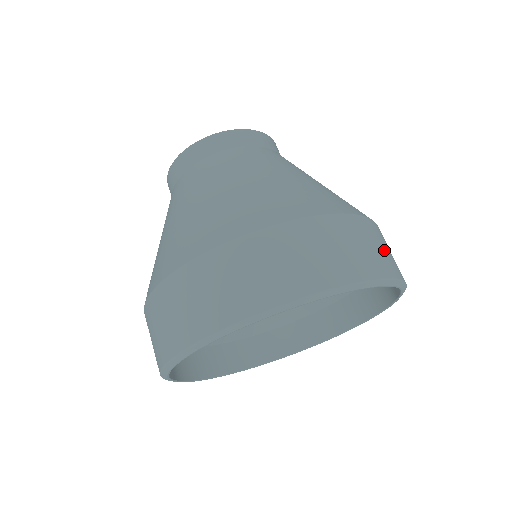
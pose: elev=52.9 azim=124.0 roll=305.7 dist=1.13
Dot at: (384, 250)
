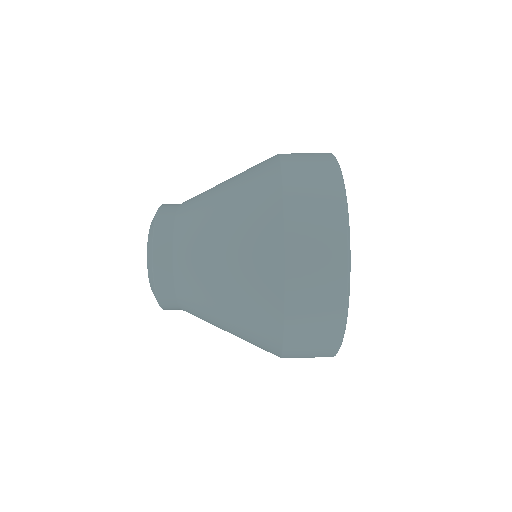
Dot at: (318, 224)
